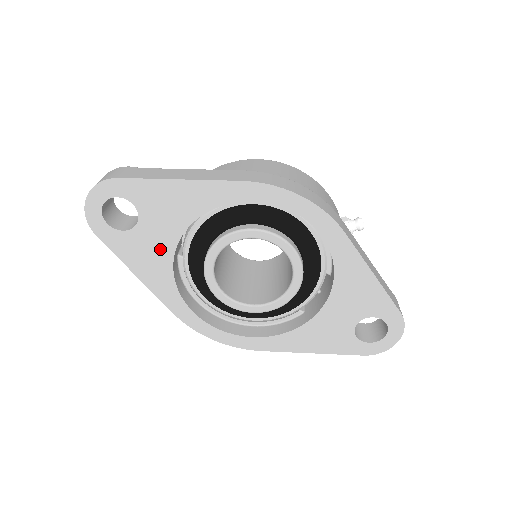
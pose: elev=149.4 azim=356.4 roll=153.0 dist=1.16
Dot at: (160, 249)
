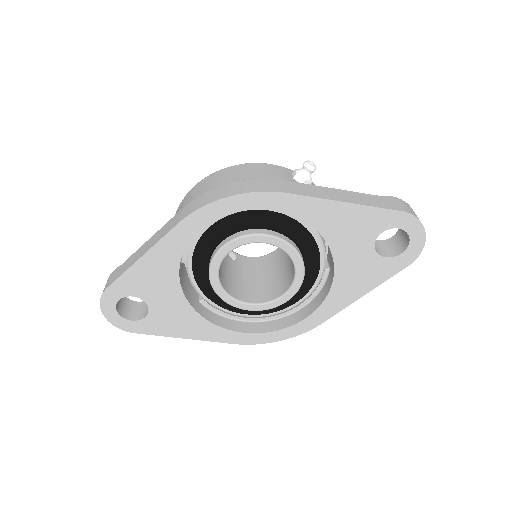
Dot at: (179, 310)
